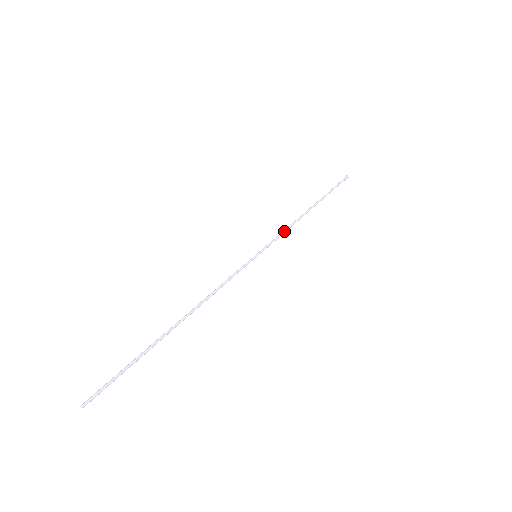
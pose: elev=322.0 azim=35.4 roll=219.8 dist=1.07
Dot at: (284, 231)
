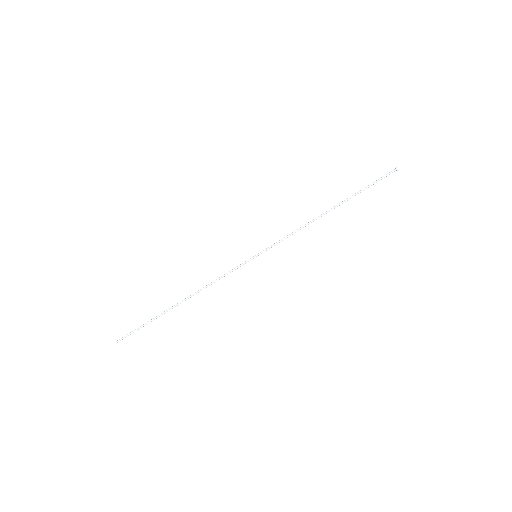
Dot at: occluded
